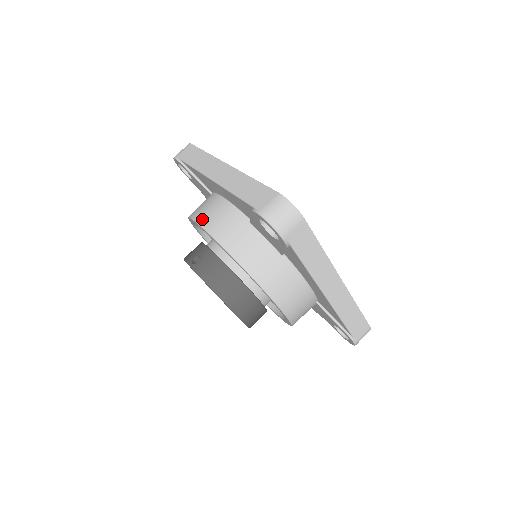
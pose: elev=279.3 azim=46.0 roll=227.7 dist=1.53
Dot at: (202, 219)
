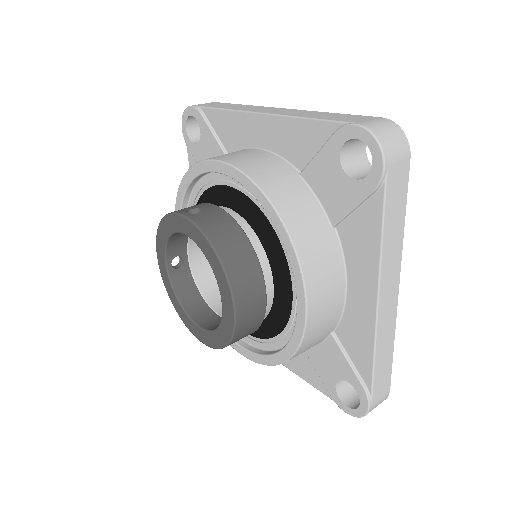
Dot at: (226, 157)
